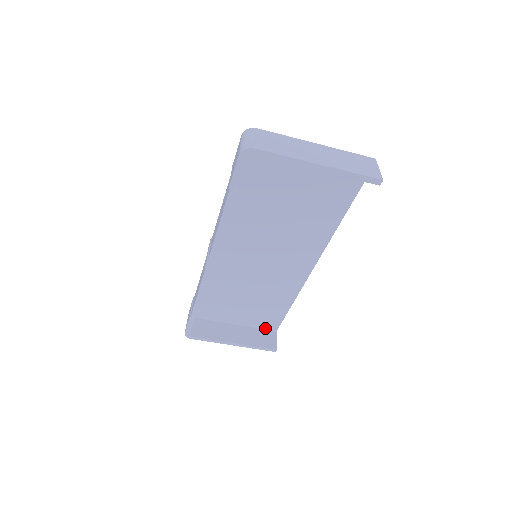
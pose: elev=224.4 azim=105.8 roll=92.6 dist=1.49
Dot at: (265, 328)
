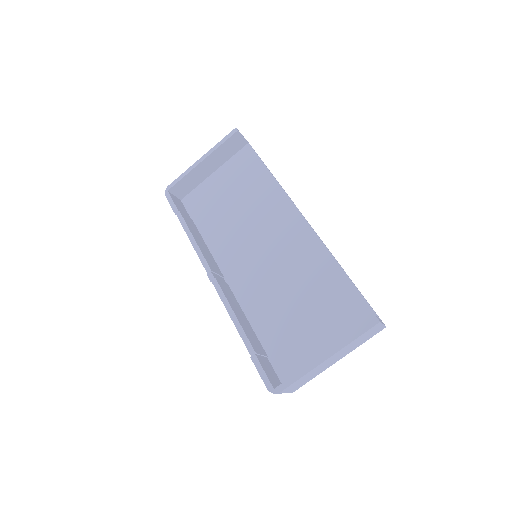
Dot at: occluded
